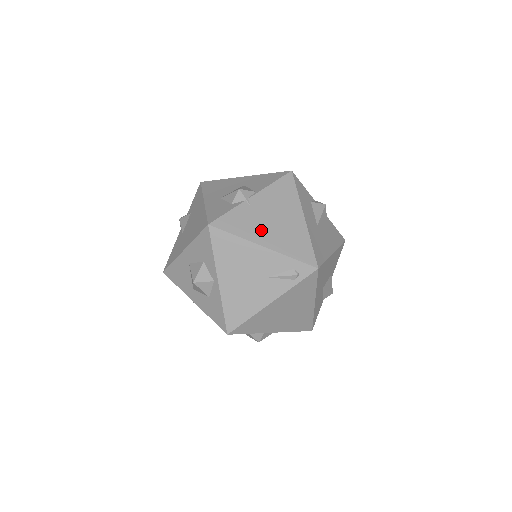
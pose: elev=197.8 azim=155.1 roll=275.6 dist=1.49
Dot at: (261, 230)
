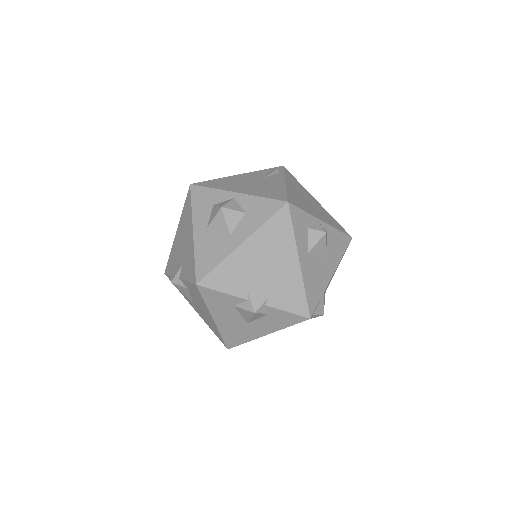
Dot at: occluded
